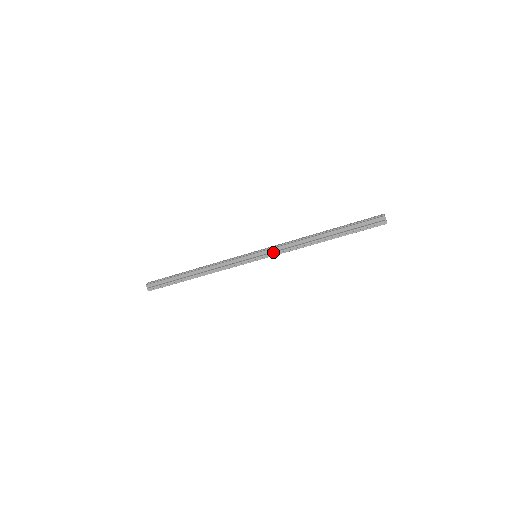
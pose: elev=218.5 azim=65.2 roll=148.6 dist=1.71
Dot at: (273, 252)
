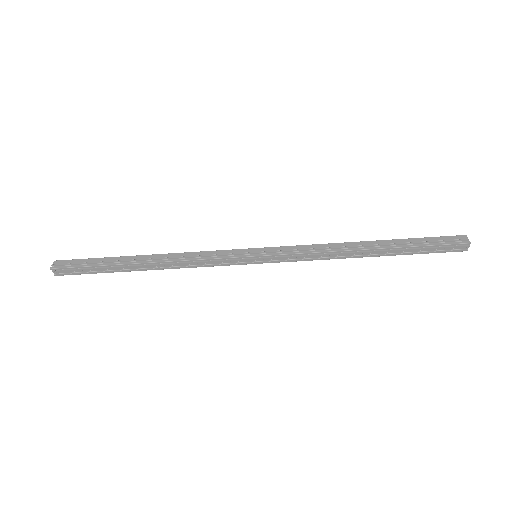
Dot at: (287, 249)
